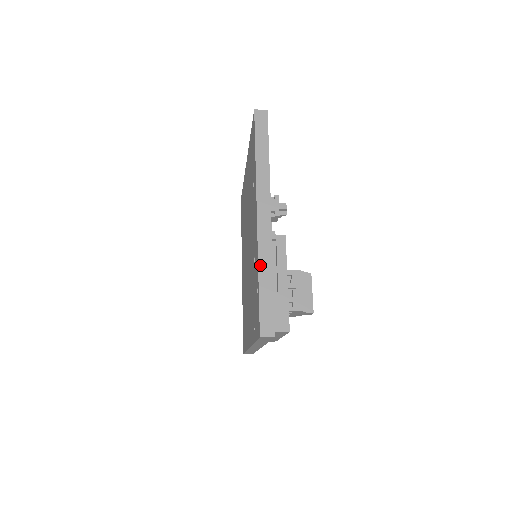
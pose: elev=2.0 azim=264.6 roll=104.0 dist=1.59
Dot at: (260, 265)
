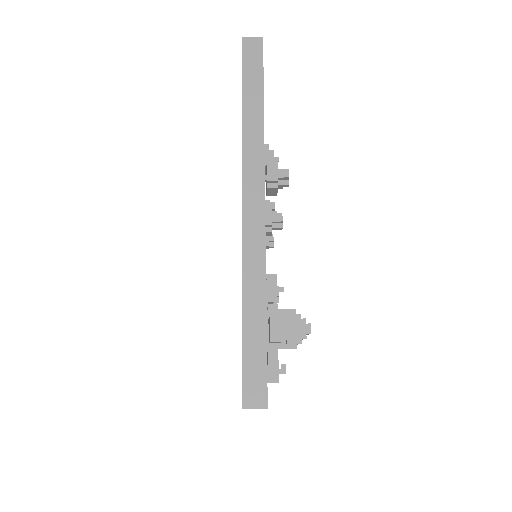
Dot at: occluded
